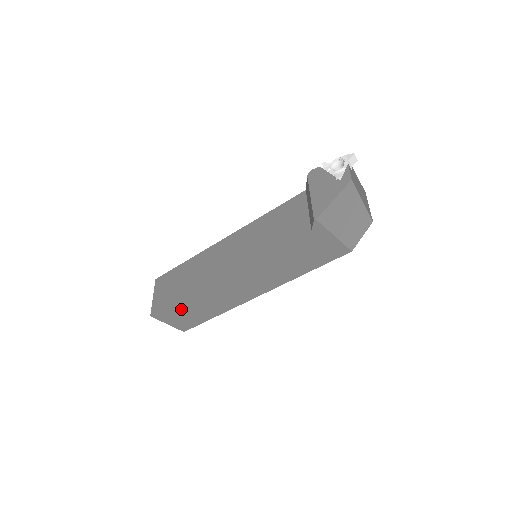
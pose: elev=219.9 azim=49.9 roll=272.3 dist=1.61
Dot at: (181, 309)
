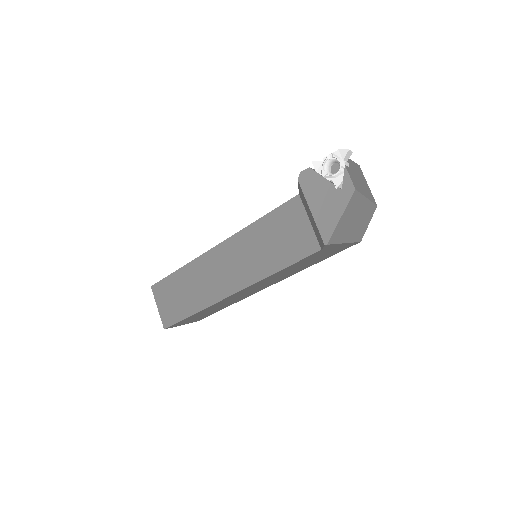
Dot at: (193, 317)
